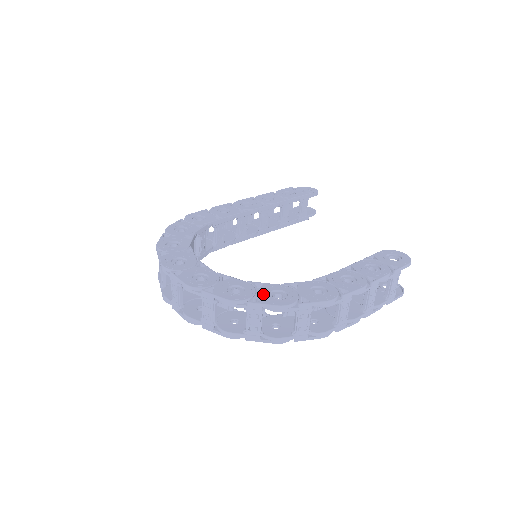
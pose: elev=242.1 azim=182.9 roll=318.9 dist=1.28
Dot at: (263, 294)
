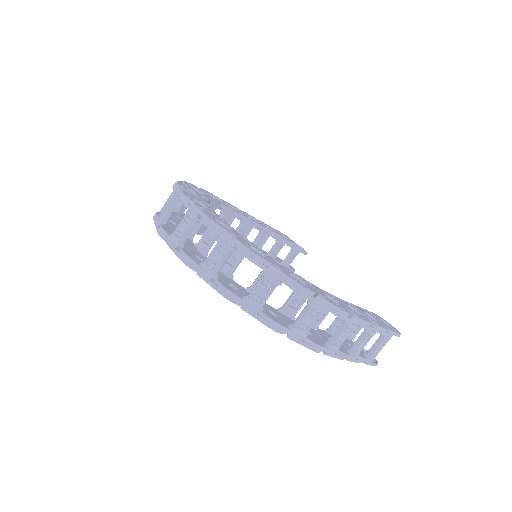
Dot at: (284, 269)
